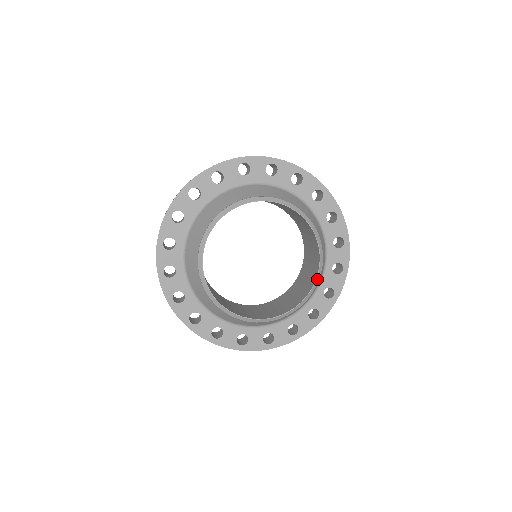
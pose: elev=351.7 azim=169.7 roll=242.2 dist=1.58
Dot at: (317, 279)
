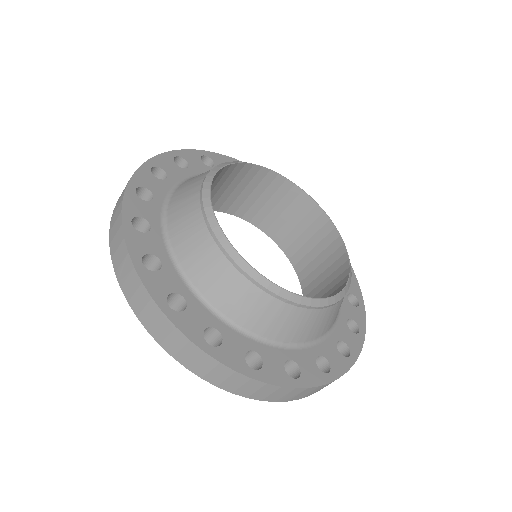
Dot at: (350, 272)
